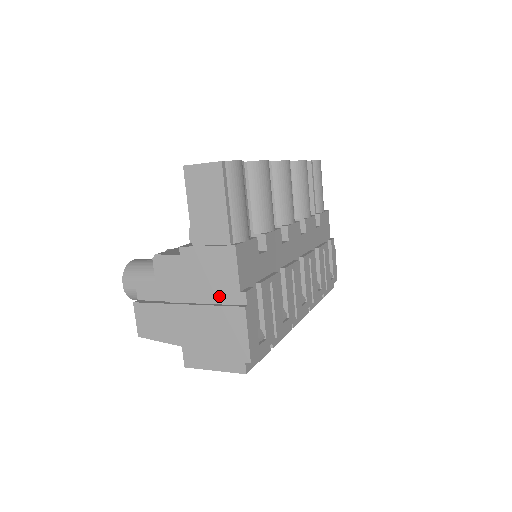
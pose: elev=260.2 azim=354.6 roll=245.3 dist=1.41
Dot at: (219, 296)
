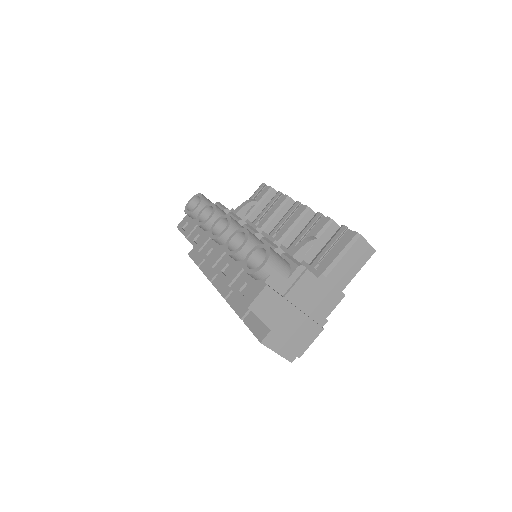
Dot at: (315, 314)
